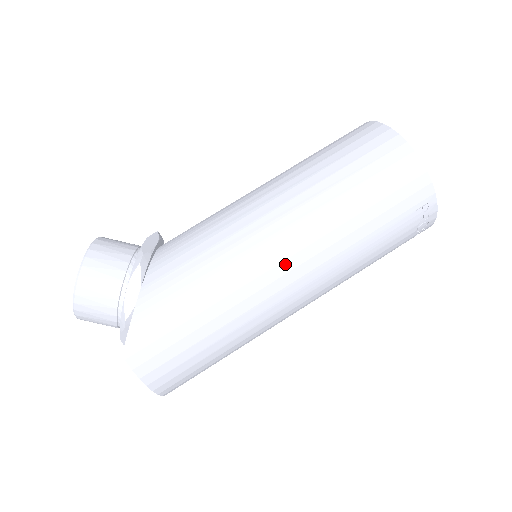
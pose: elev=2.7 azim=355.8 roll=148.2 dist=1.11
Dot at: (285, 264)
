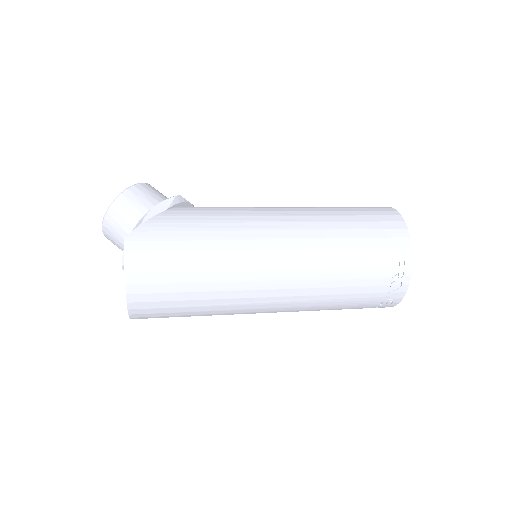
Dot at: (278, 242)
